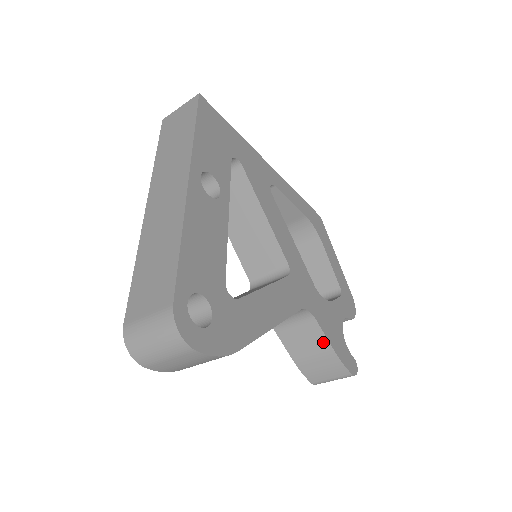
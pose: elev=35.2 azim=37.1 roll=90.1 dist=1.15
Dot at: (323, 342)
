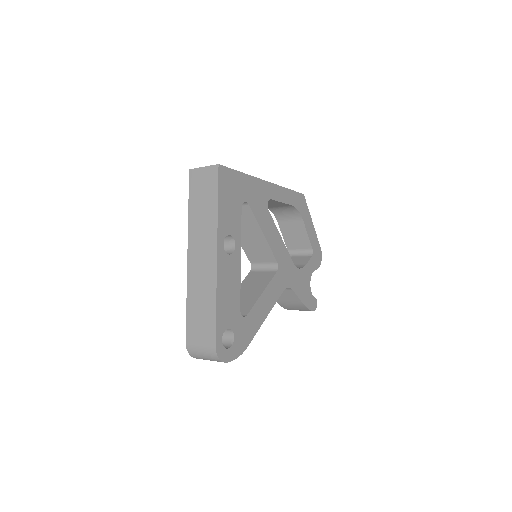
Dot at: (296, 299)
